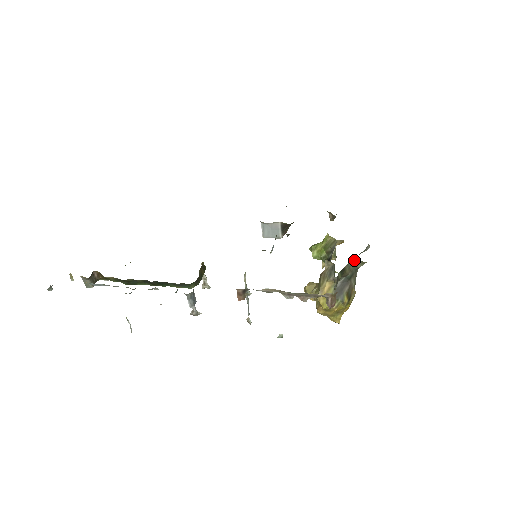
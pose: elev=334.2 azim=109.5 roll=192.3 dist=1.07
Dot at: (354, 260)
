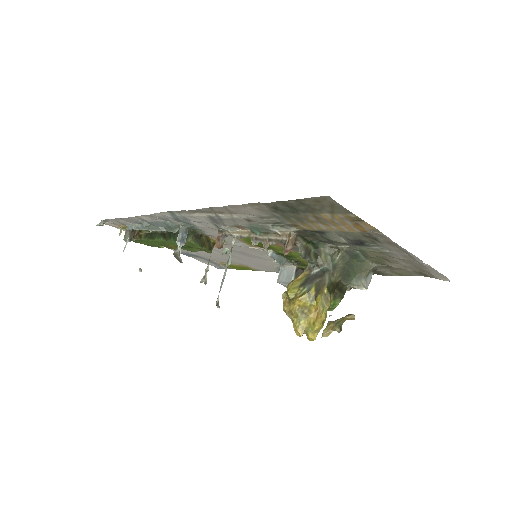
Dot at: (332, 249)
